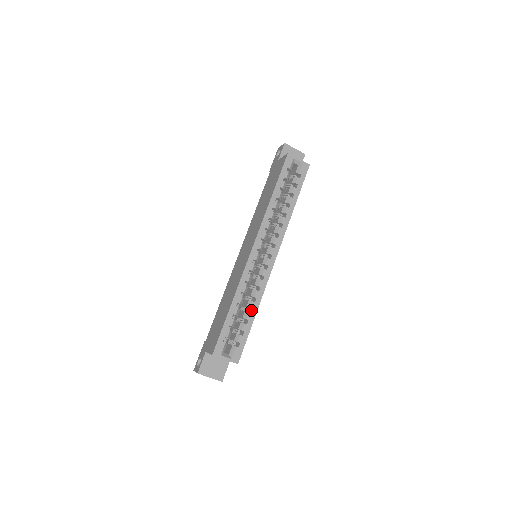
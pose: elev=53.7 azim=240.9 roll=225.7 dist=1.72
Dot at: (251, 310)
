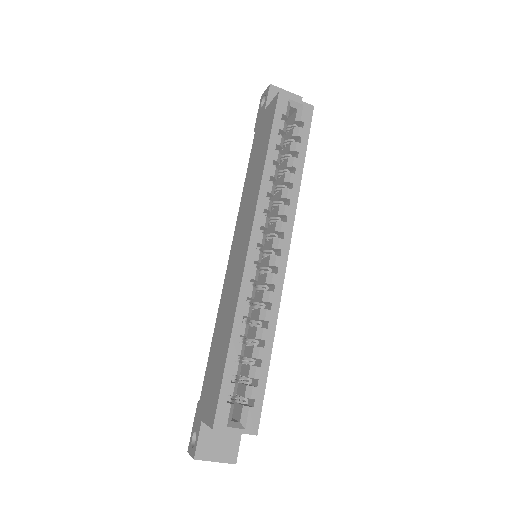
Dot at: (263, 342)
